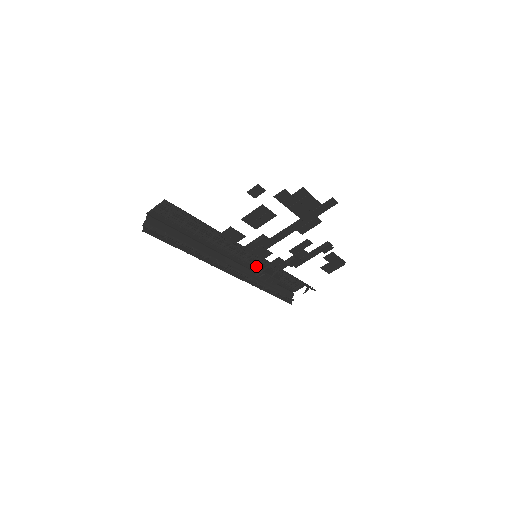
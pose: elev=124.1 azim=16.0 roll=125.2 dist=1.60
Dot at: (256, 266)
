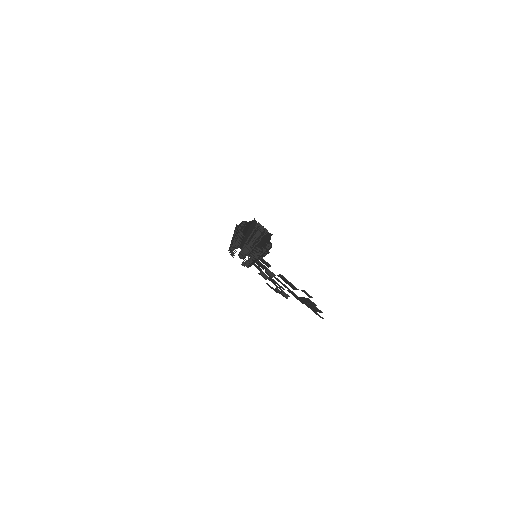
Dot at: (248, 250)
